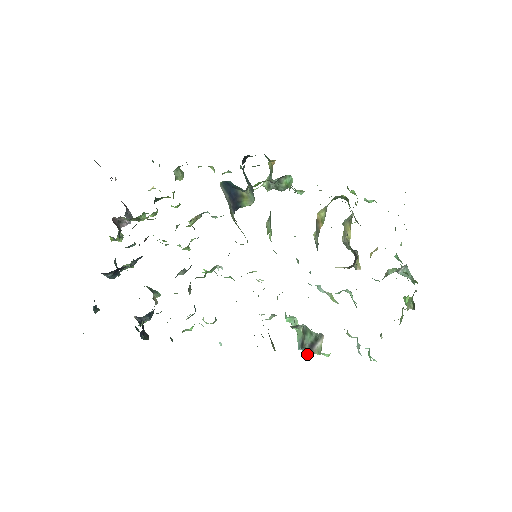
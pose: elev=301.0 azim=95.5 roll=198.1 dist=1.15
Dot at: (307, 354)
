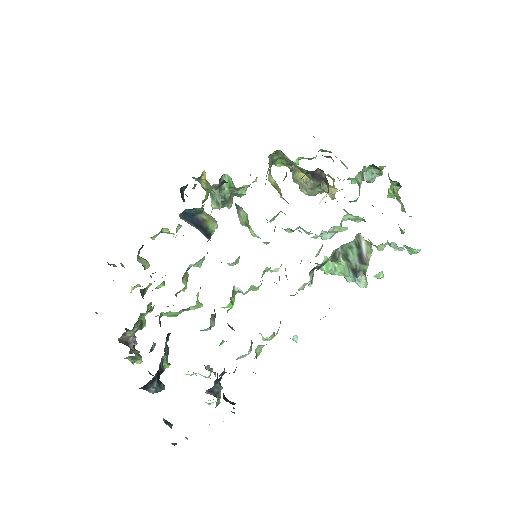
Dot at: (365, 276)
